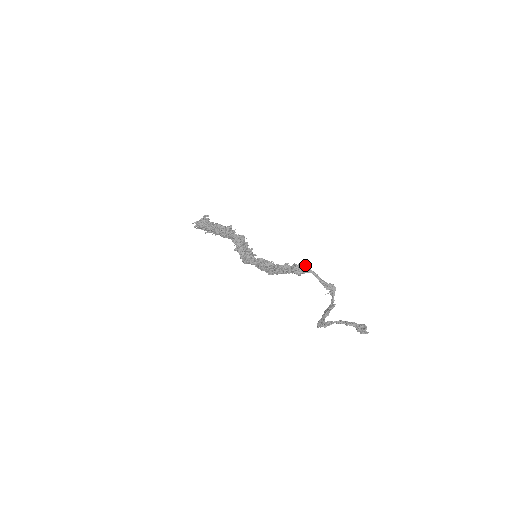
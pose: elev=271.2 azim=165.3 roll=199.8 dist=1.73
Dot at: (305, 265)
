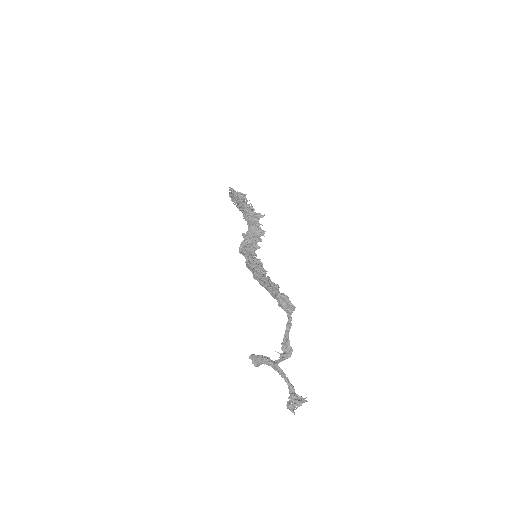
Dot at: (292, 305)
